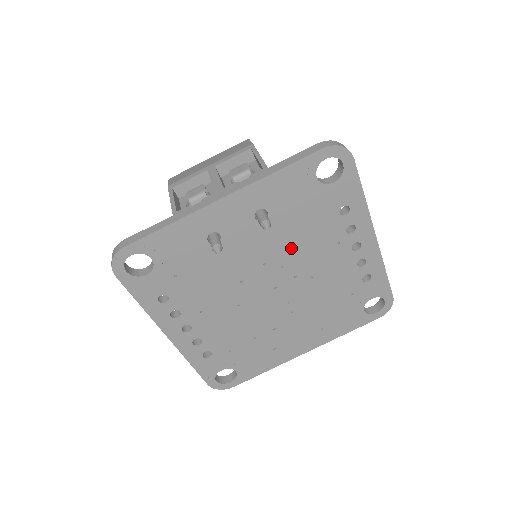
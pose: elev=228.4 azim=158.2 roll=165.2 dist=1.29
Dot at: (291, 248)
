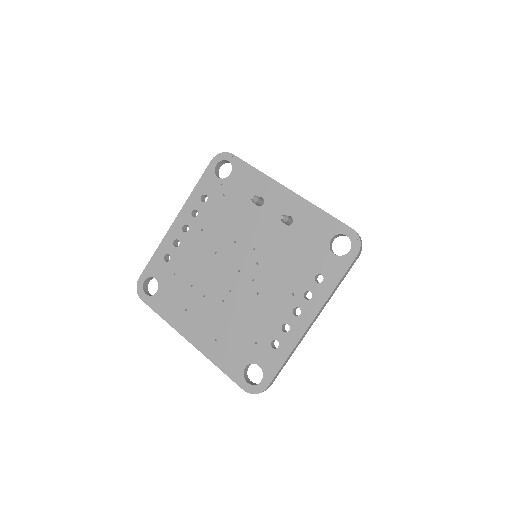
Dot at: (274, 260)
